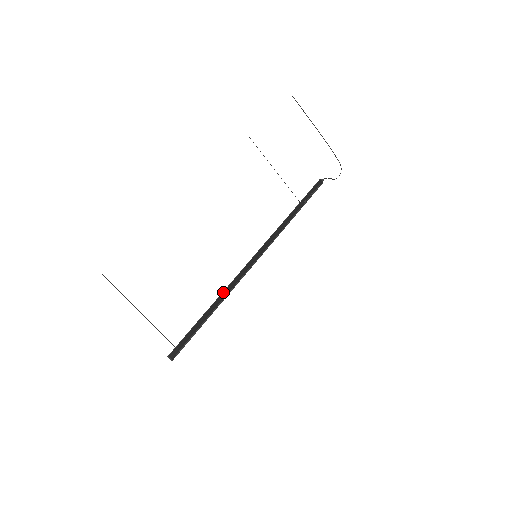
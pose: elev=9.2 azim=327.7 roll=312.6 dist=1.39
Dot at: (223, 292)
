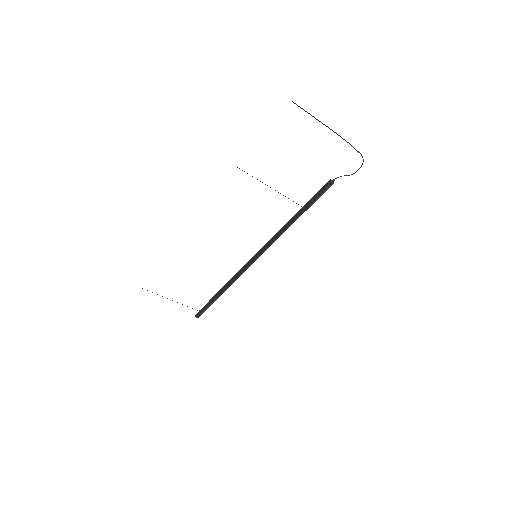
Dot at: (229, 282)
